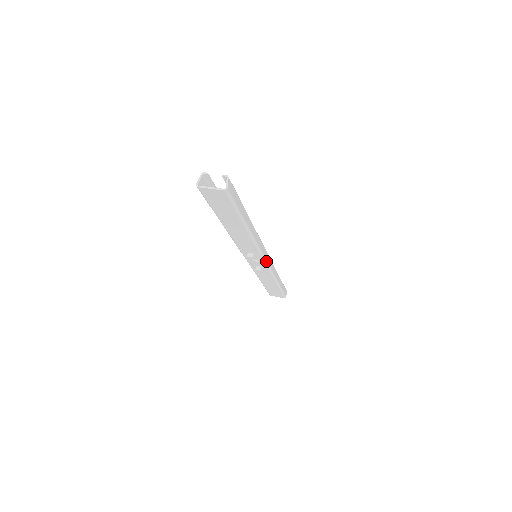
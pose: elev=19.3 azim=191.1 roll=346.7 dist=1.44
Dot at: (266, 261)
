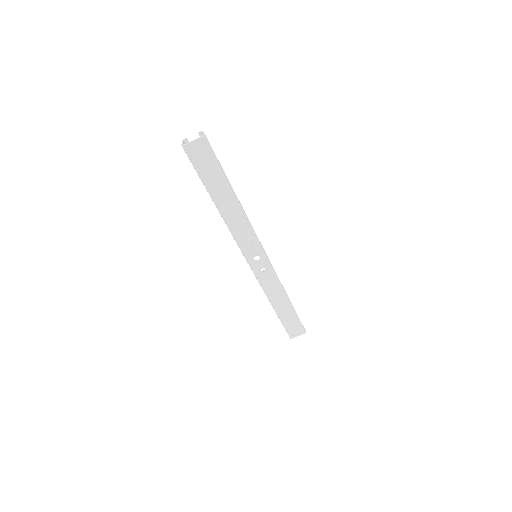
Dot at: (266, 255)
